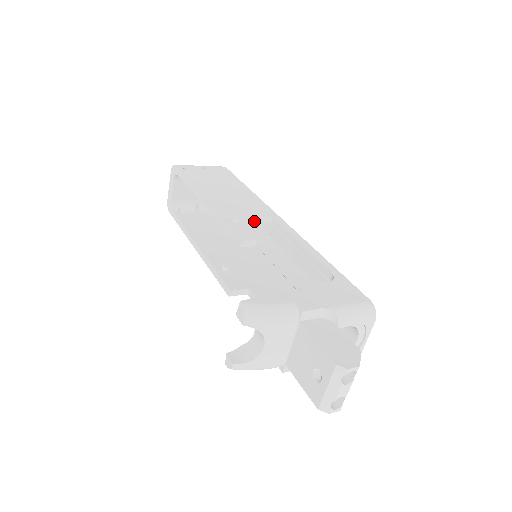
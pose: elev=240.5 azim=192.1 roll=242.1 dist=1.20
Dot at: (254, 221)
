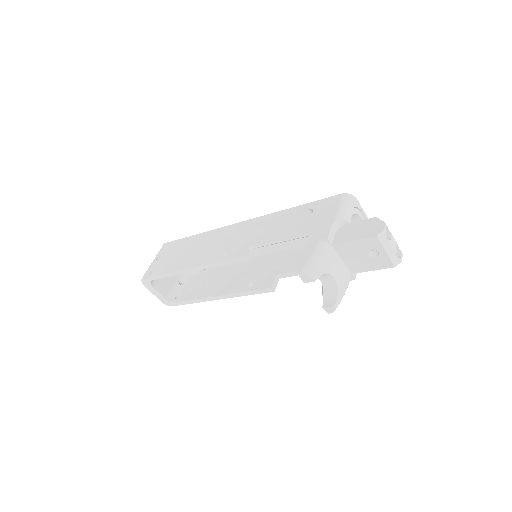
Dot at: (231, 242)
